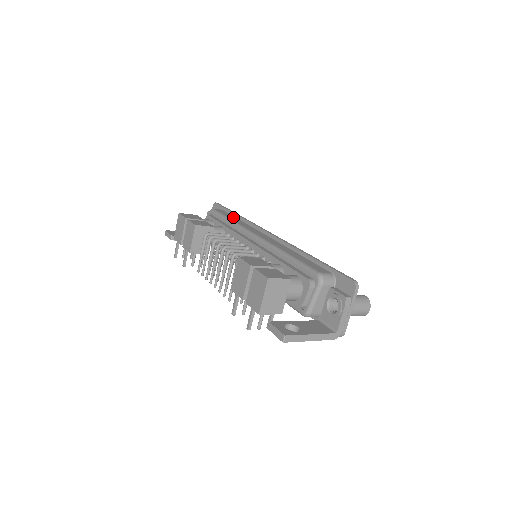
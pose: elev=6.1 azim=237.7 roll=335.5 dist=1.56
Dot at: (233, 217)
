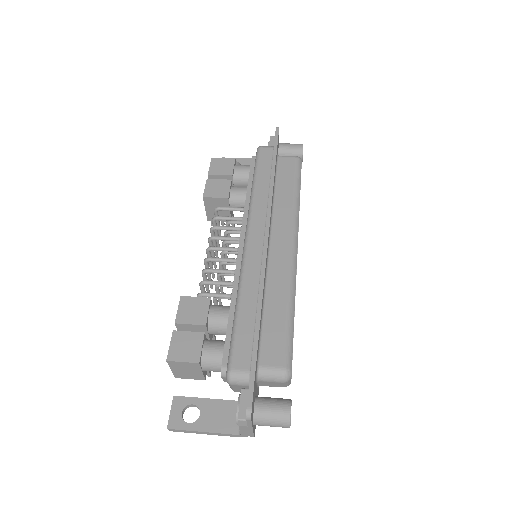
Dot at: (266, 176)
